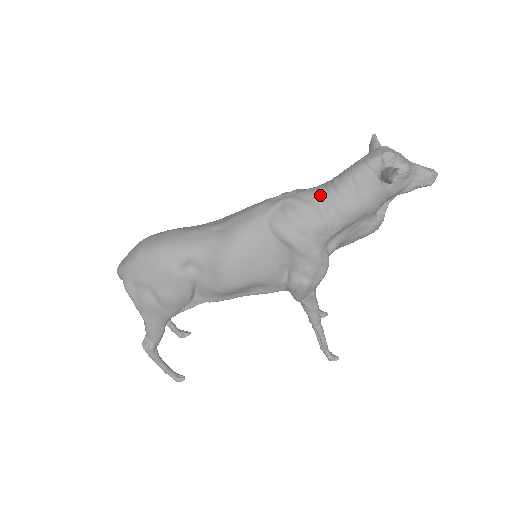
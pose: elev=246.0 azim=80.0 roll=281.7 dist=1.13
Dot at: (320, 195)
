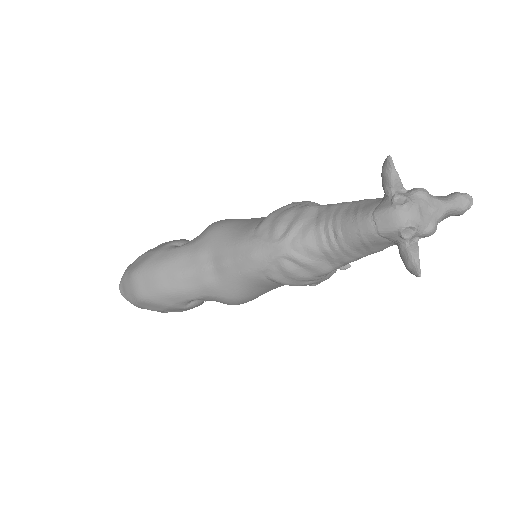
Dot at: (322, 251)
